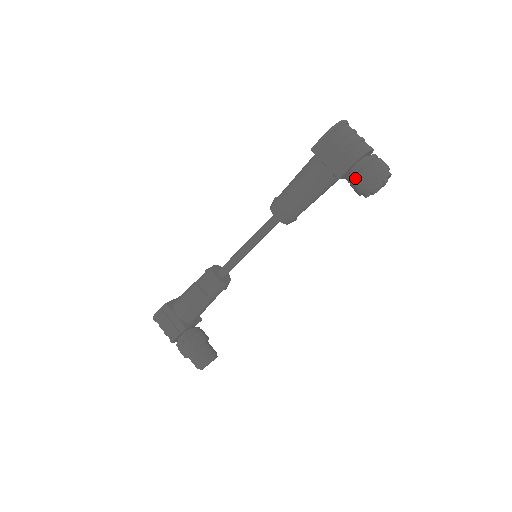
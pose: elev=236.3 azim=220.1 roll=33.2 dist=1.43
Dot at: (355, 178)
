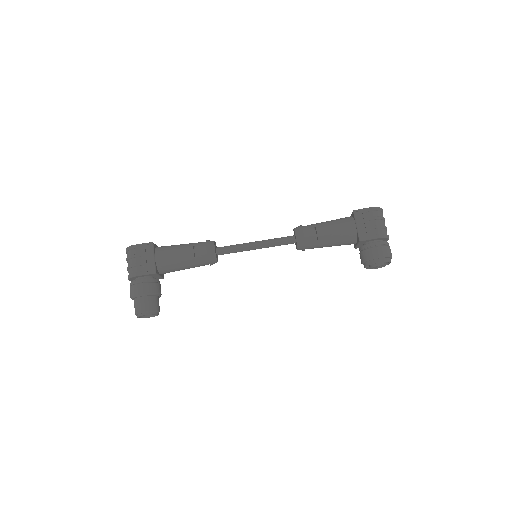
Dot at: (371, 248)
